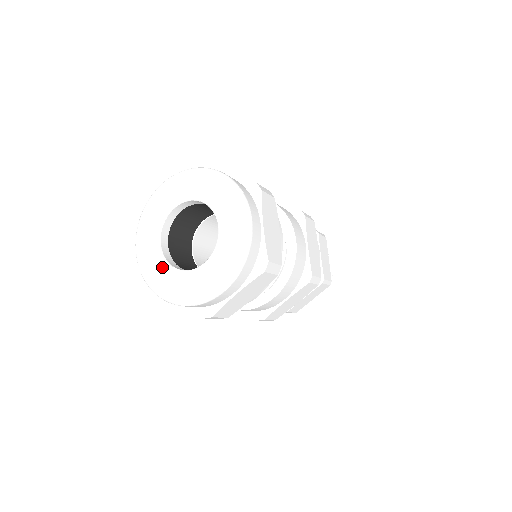
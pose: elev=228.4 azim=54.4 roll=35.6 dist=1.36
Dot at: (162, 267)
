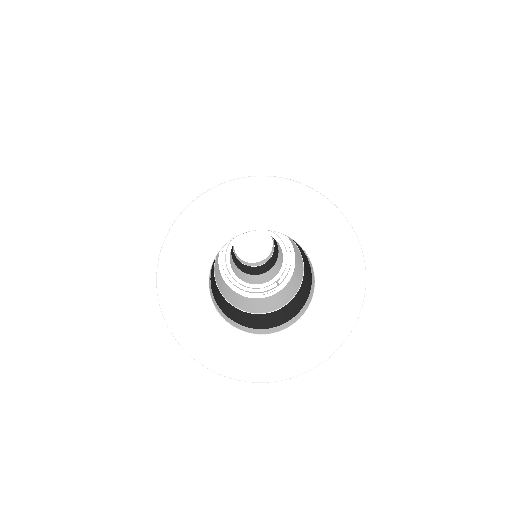
Dot at: (202, 308)
